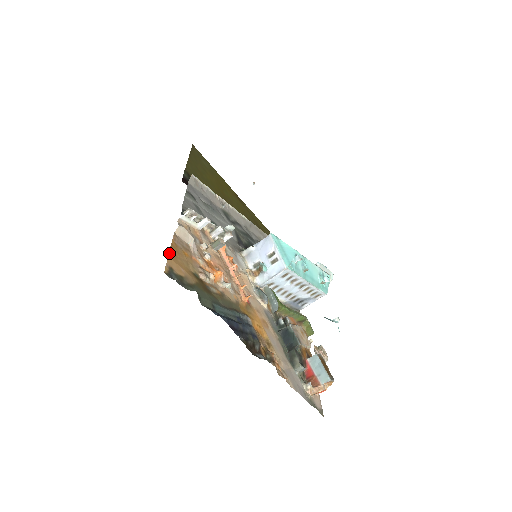
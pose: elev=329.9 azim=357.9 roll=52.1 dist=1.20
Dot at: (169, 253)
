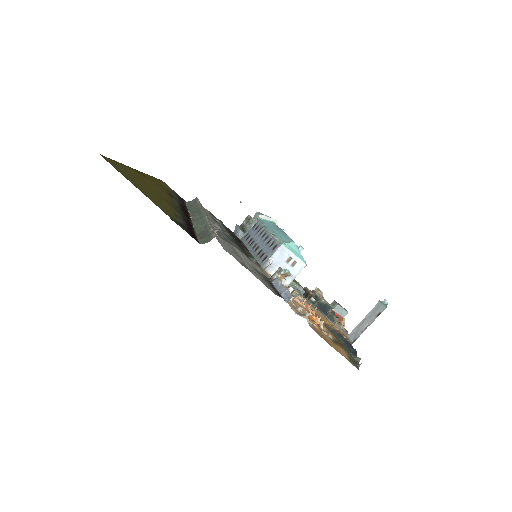
Dot at: (336, 350)
